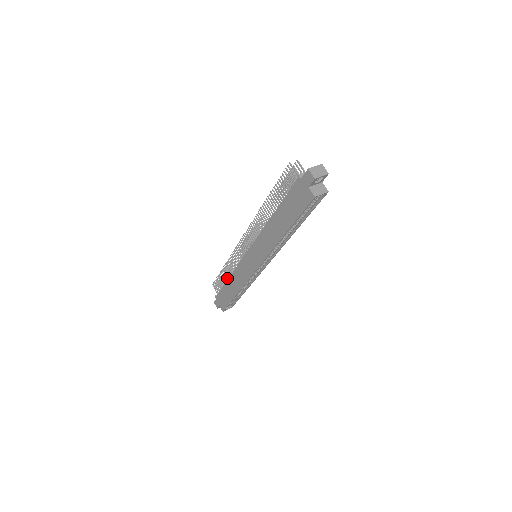
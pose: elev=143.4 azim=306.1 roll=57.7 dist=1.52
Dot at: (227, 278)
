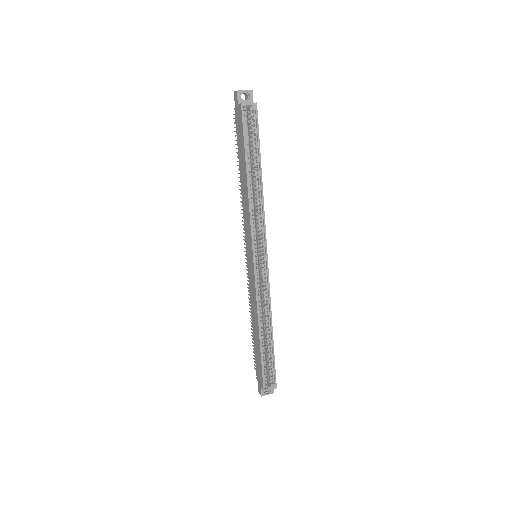
Dot at: occluded
